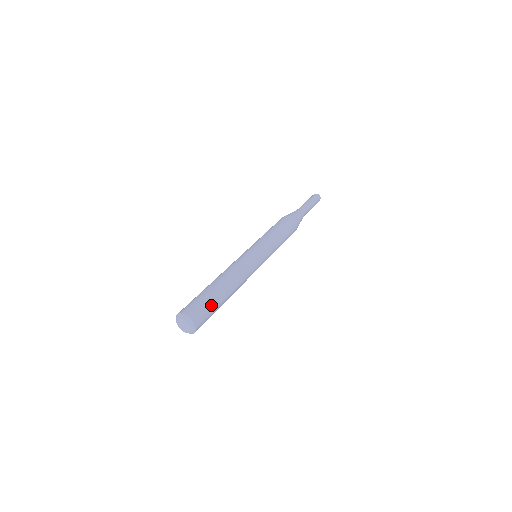
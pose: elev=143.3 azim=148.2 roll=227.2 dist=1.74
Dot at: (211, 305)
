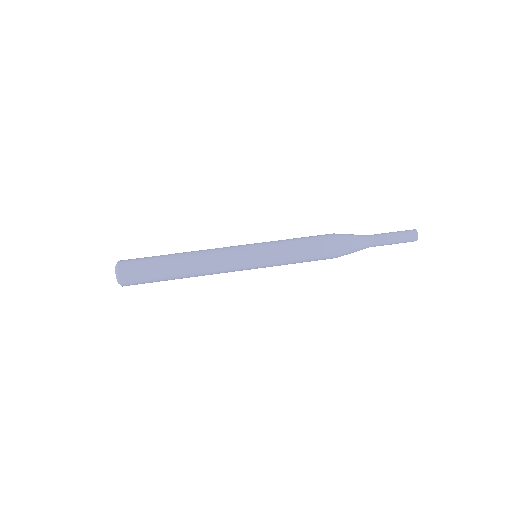
Dot at: (150, 275)
